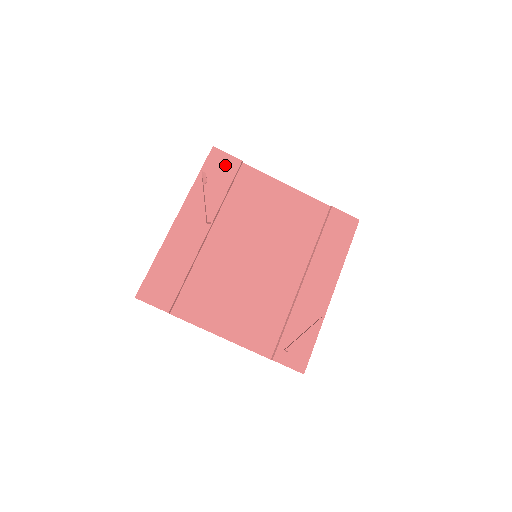
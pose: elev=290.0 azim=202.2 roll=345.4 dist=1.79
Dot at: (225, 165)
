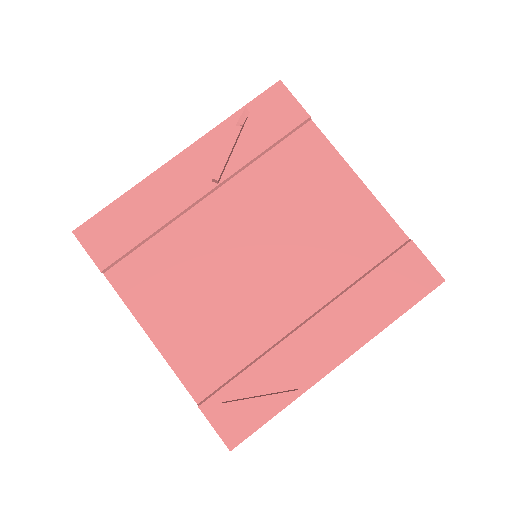
Dot at: (283, 112)
